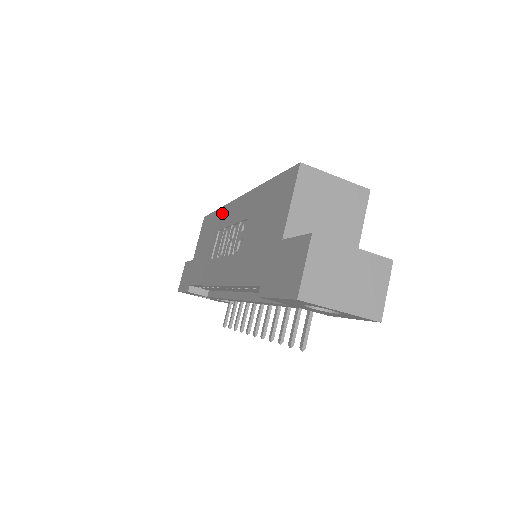
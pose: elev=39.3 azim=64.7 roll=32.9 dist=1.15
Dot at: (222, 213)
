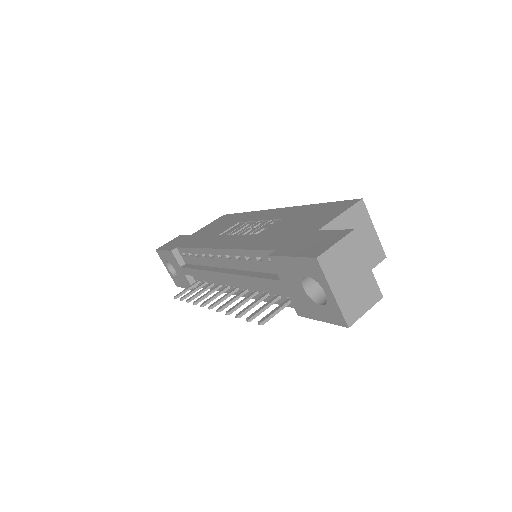
Dot at: (250, 214)
